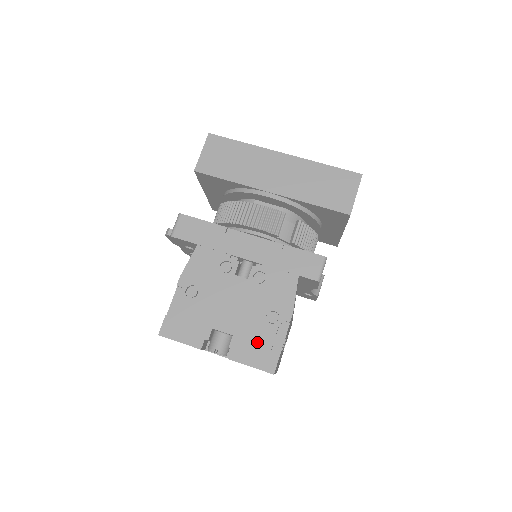
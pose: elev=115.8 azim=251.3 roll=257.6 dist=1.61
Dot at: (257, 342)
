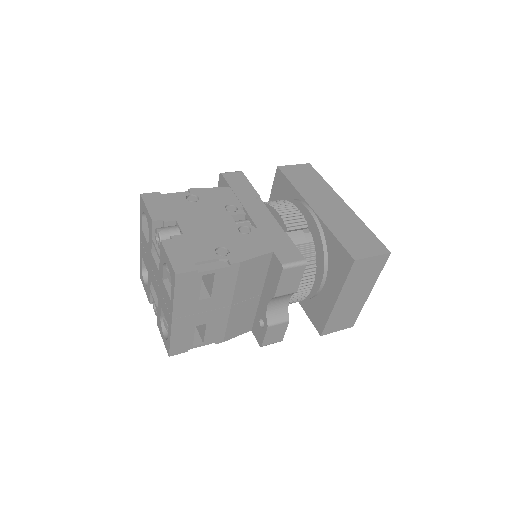
Dot at: (193, 251)
